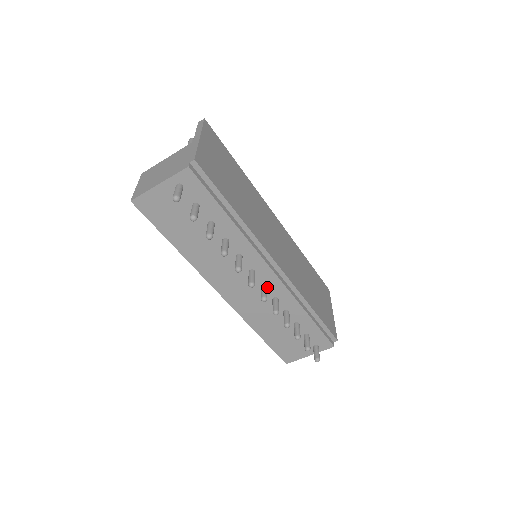
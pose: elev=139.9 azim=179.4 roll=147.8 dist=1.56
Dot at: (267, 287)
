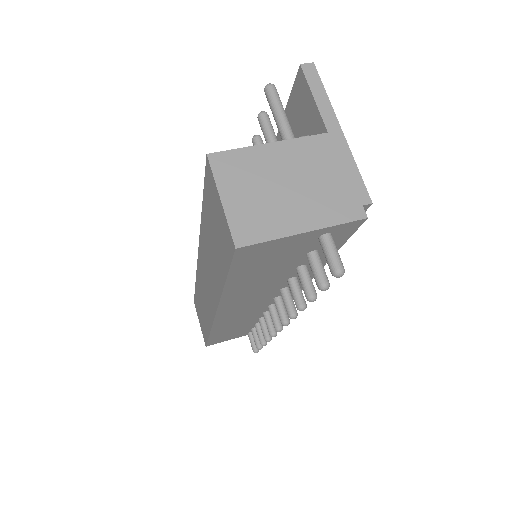
Dot at: occluded
